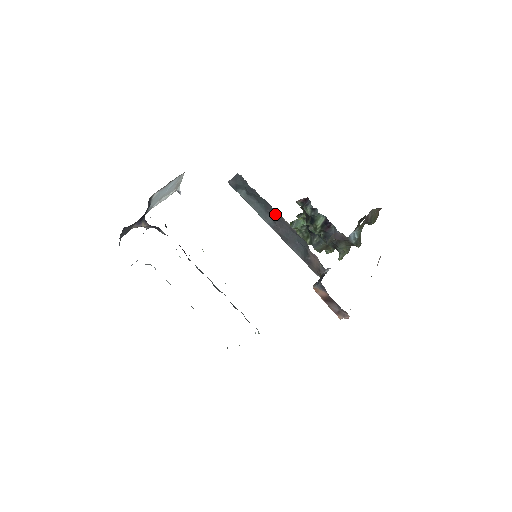
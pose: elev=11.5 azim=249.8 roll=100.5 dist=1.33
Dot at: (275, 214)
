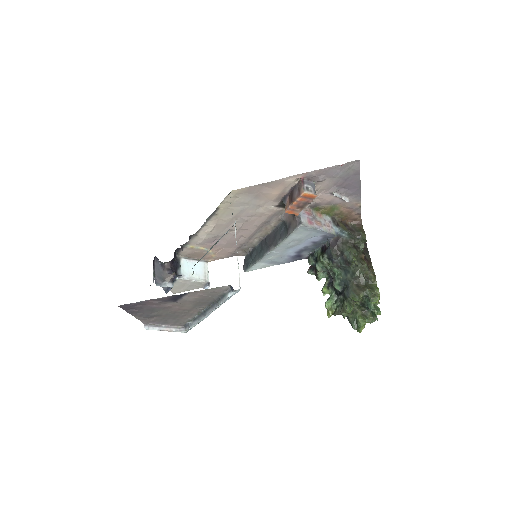
Dot at: (265, 240)
